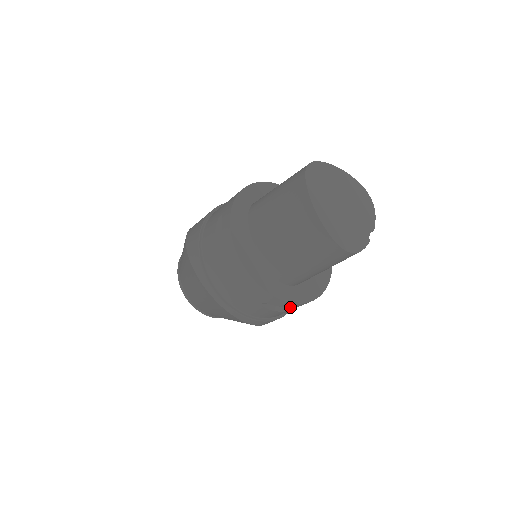
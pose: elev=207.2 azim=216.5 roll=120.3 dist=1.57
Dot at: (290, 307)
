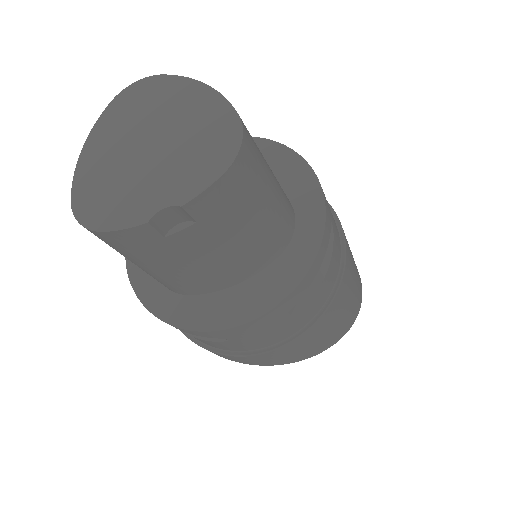
Dot at: occluded
